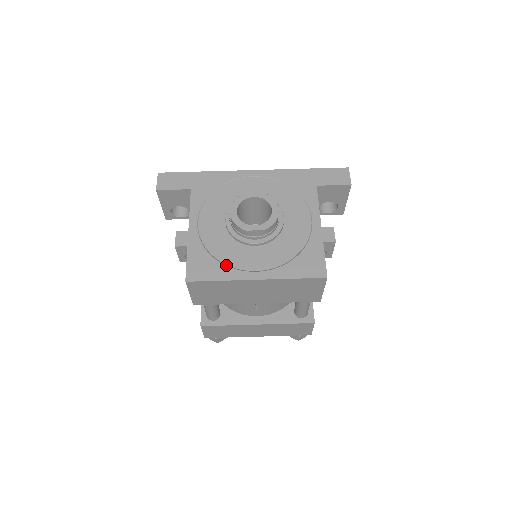
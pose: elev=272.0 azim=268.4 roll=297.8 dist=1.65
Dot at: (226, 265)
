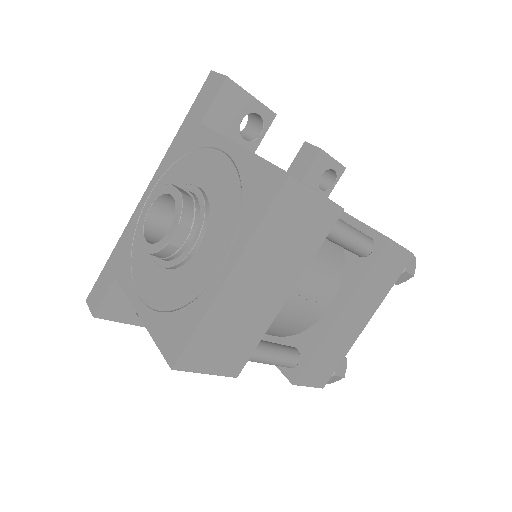
Dot at: (191, 302)
